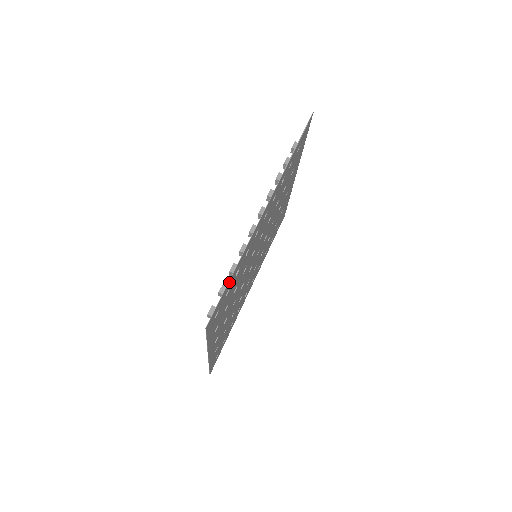
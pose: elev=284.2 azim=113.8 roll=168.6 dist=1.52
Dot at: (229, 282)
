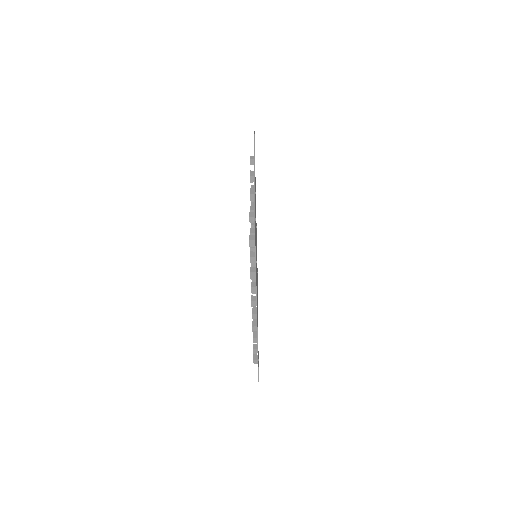
Dot at: occluded
